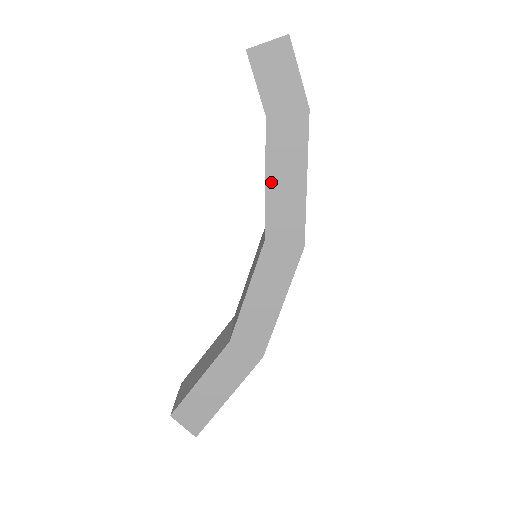
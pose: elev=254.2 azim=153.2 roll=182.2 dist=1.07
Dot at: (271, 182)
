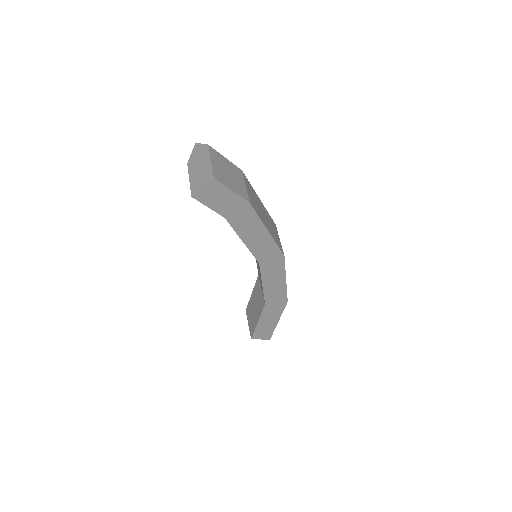
Dot at: (247, 241)
